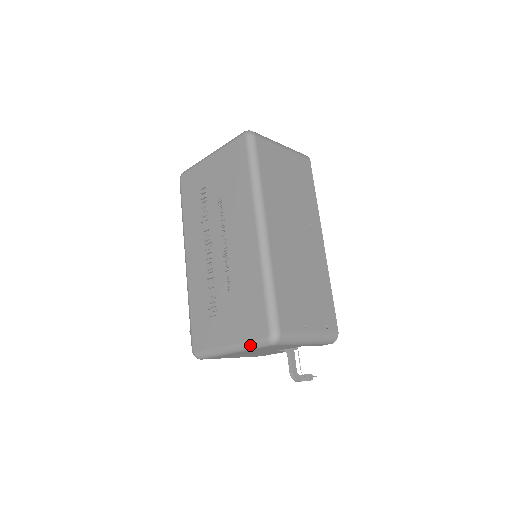
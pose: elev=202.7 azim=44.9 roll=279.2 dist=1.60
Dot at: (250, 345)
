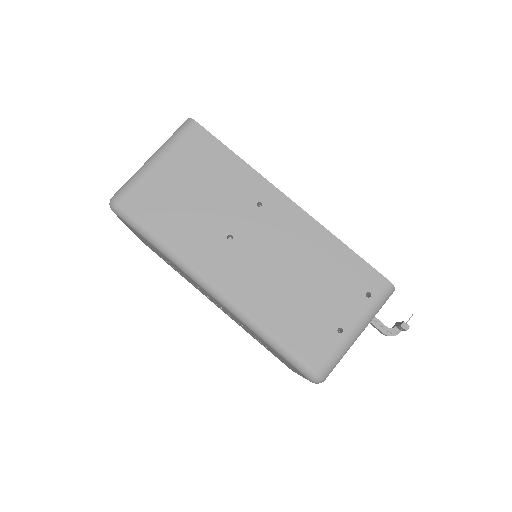
Dot at: occluded
